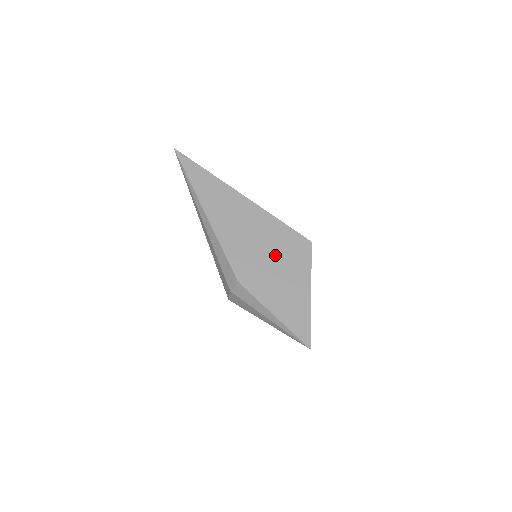
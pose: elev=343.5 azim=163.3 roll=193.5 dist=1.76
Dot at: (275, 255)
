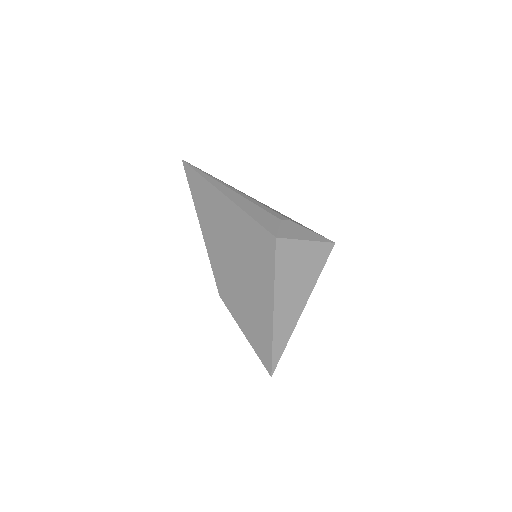
Dot at: (245, 261)
